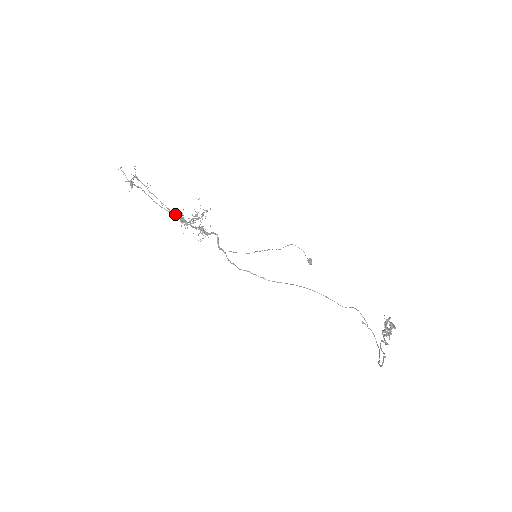
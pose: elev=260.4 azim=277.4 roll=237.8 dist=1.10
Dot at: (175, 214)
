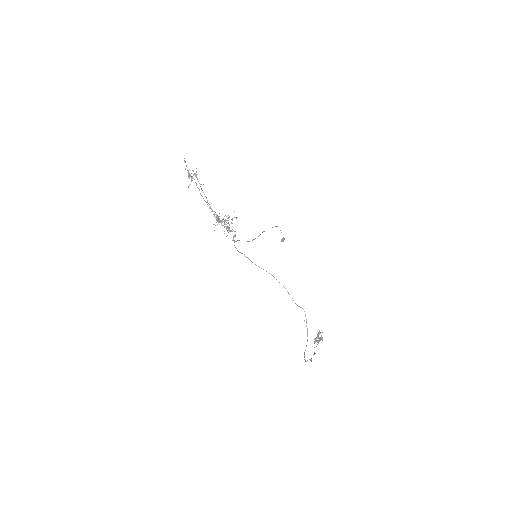
Dot at: occluded
